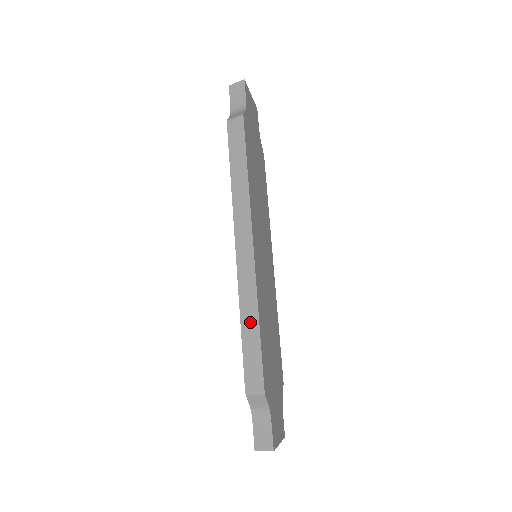
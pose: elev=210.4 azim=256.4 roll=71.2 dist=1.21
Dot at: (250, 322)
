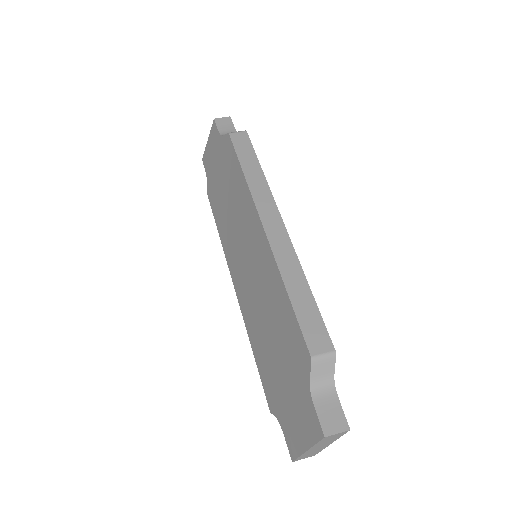
Dot at: (298, 286)
